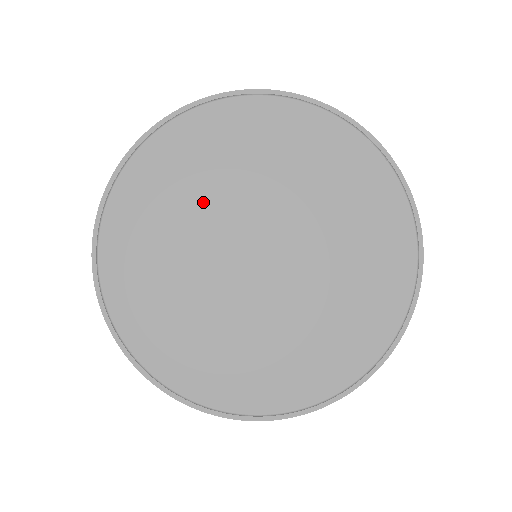
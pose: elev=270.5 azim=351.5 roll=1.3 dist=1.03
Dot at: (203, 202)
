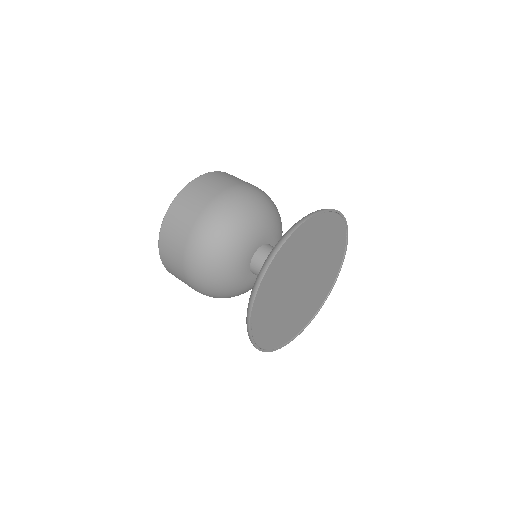
Dot at: (299, 261)
